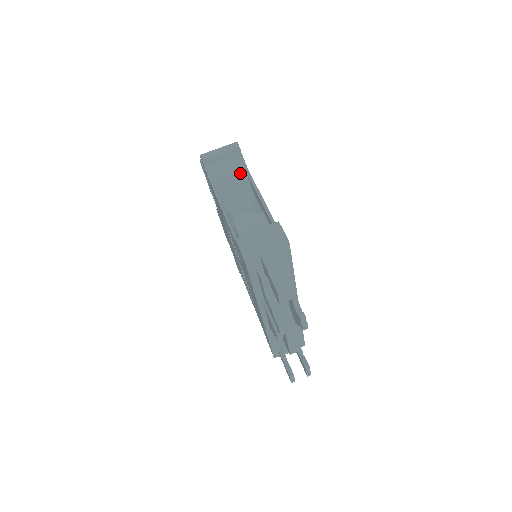
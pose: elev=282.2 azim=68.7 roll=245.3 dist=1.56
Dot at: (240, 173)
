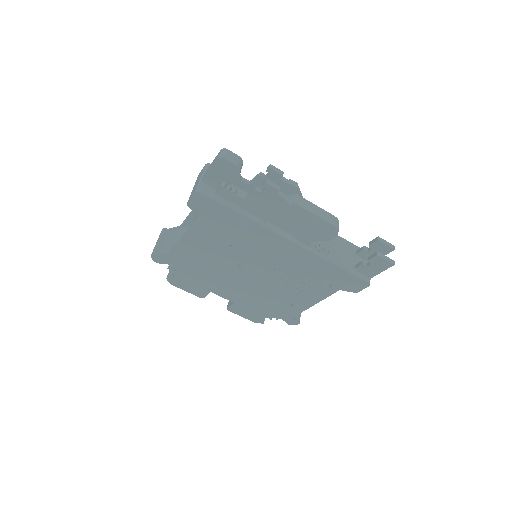
Dot at: (179, 231)
